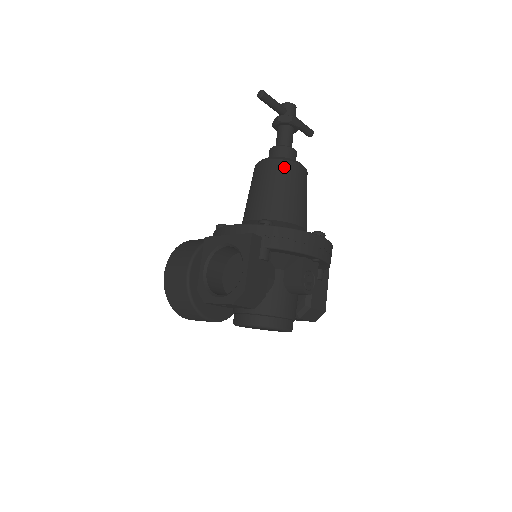
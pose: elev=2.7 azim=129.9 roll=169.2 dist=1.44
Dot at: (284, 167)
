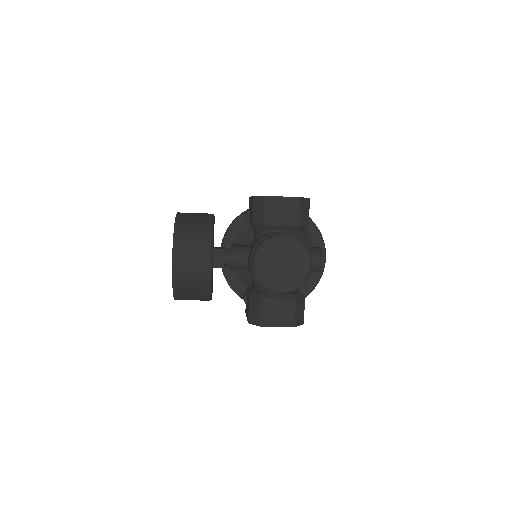
Dot at: occluded
